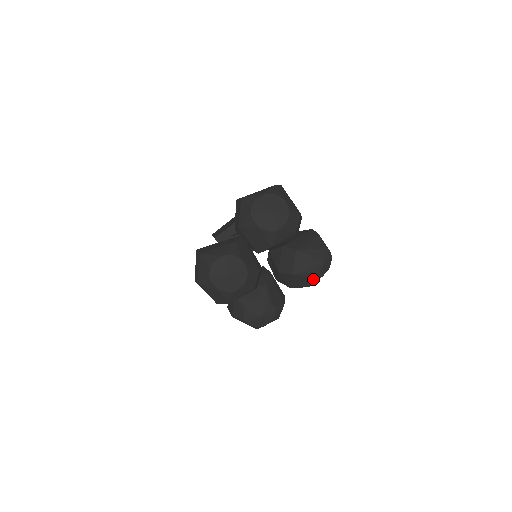
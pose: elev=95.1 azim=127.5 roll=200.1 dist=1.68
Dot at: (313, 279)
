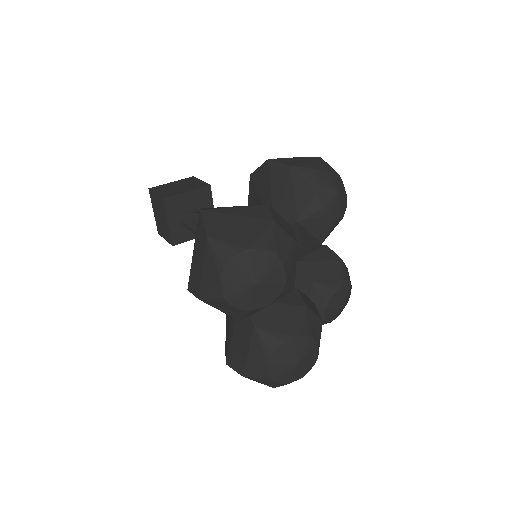
Dot at: (343, 214)
